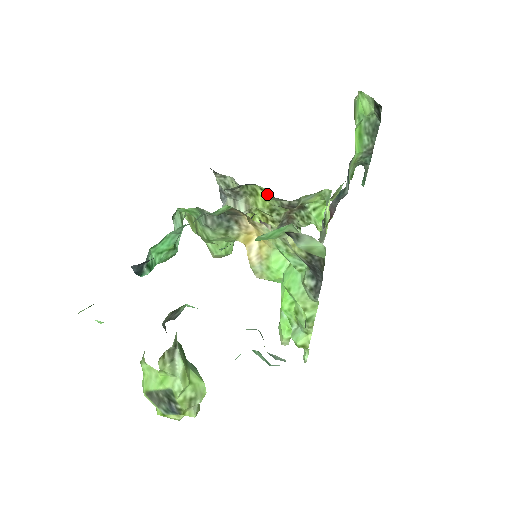
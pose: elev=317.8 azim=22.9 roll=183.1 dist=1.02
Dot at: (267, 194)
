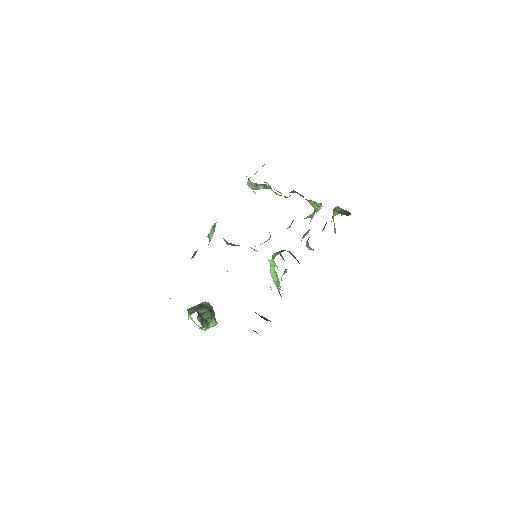
Dot at: occluded
